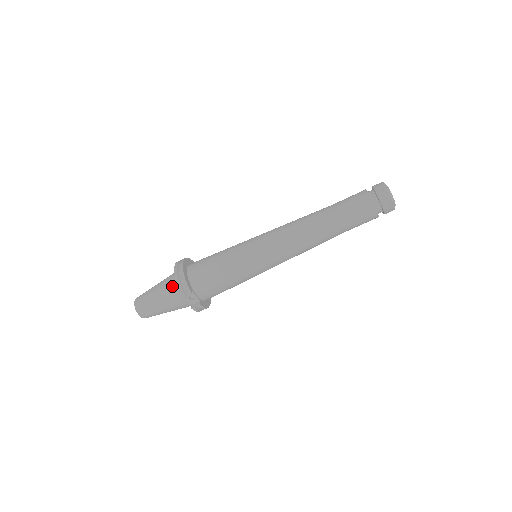
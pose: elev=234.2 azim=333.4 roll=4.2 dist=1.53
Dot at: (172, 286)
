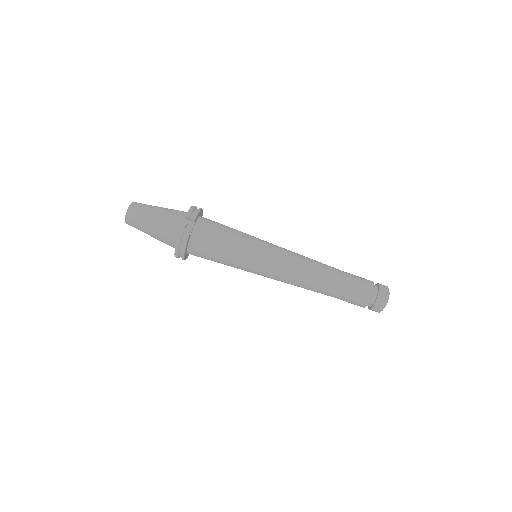
Dot at: (181, 211)
